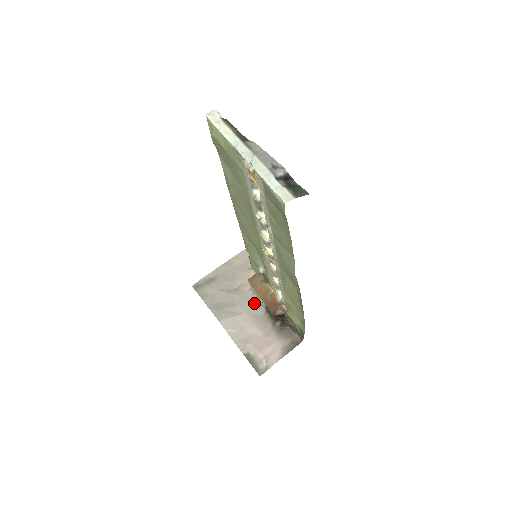
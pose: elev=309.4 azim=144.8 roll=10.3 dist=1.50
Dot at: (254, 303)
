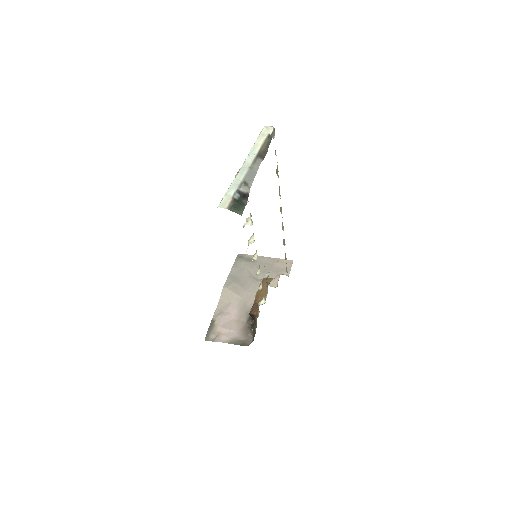
Dot at: occluded
